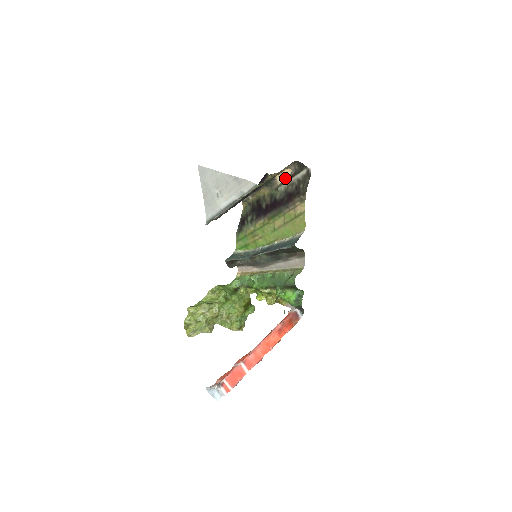
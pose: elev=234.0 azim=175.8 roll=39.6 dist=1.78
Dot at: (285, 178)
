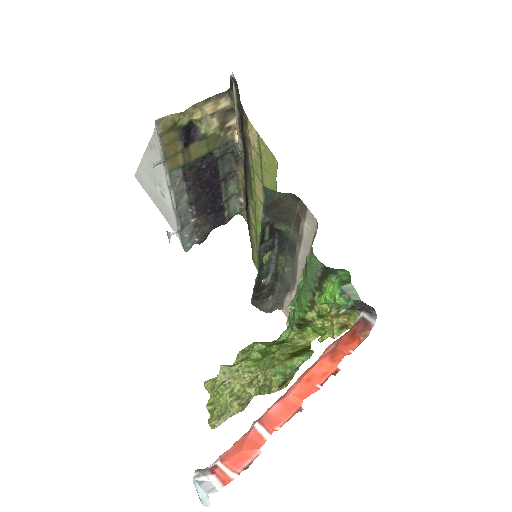
Dot at: occluded
